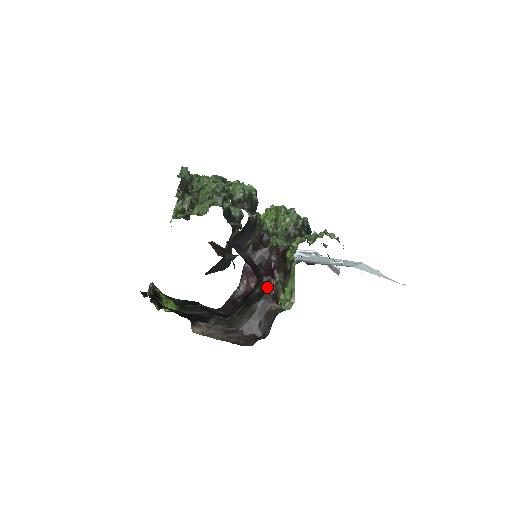
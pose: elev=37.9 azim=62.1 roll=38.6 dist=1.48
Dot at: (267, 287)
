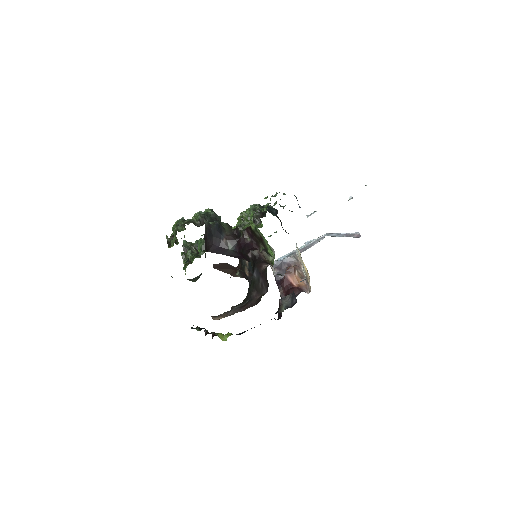
Dot at: (254, 259)
